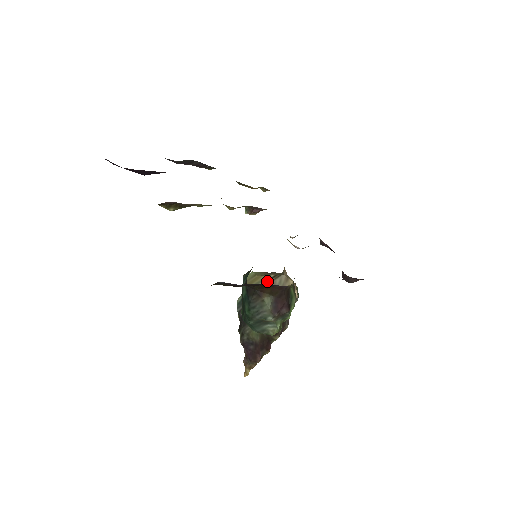
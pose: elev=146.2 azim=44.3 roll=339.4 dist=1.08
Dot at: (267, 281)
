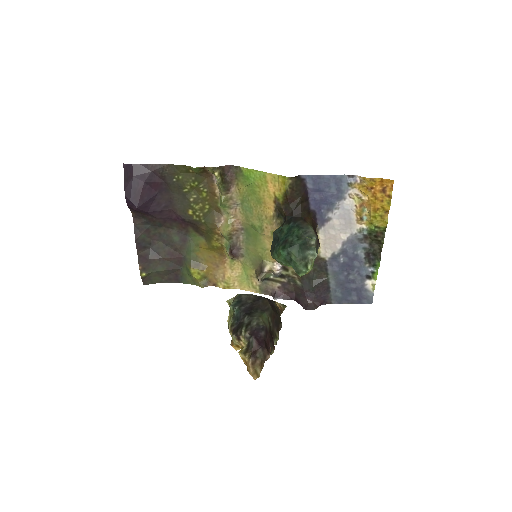
Dot at: occluded
